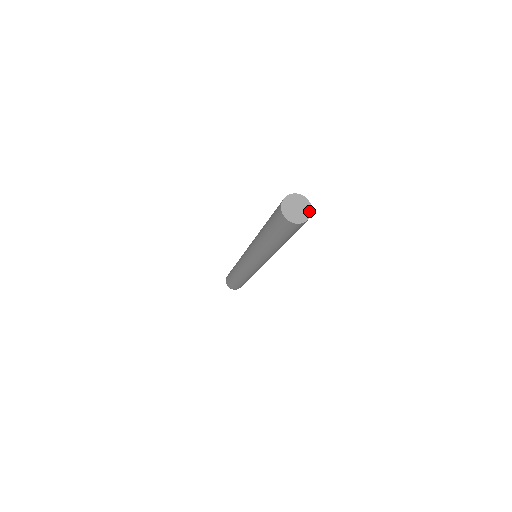
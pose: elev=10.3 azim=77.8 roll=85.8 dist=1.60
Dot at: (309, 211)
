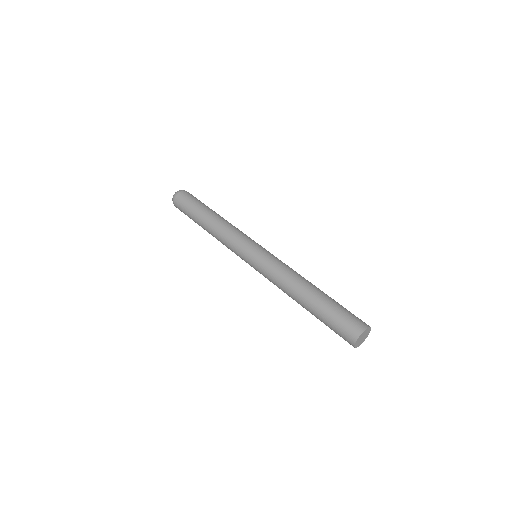
Dot at: (367, 336)
